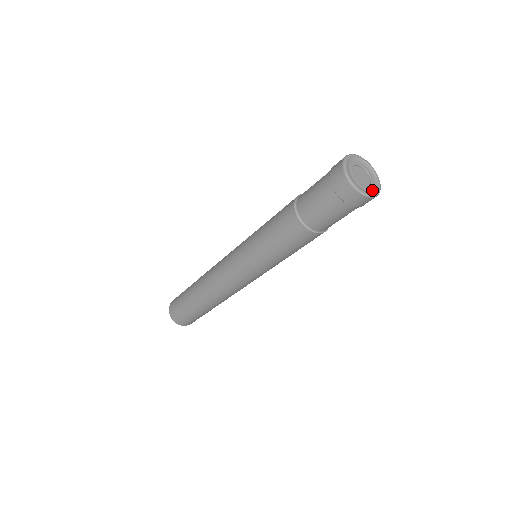
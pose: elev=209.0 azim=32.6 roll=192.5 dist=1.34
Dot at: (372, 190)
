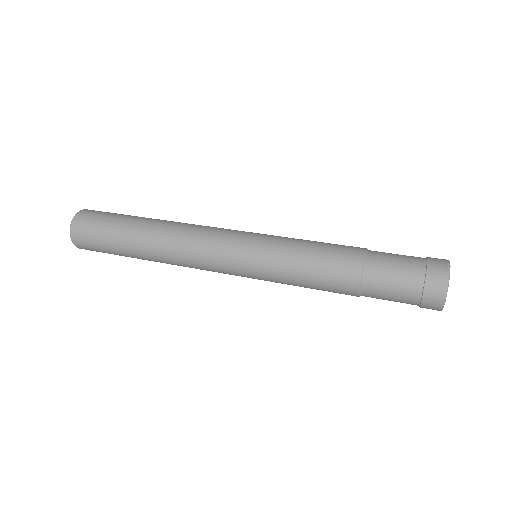
Dot at: occluded
